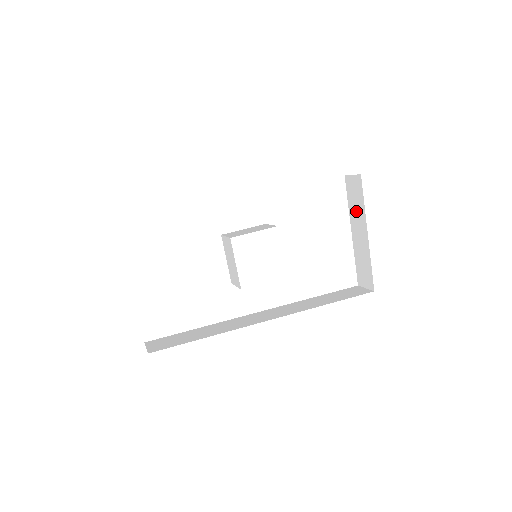
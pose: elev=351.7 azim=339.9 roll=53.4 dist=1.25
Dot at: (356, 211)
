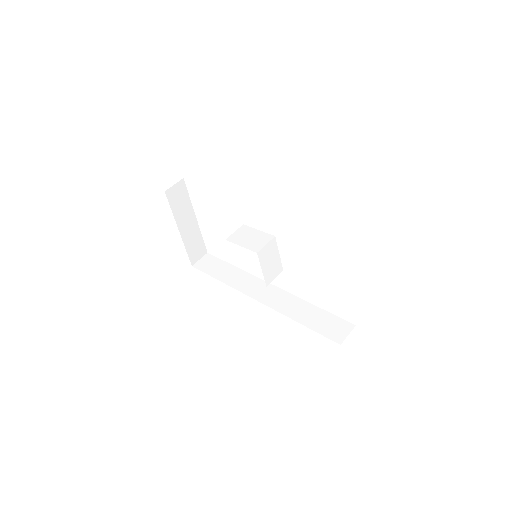
Dot at: occluded
